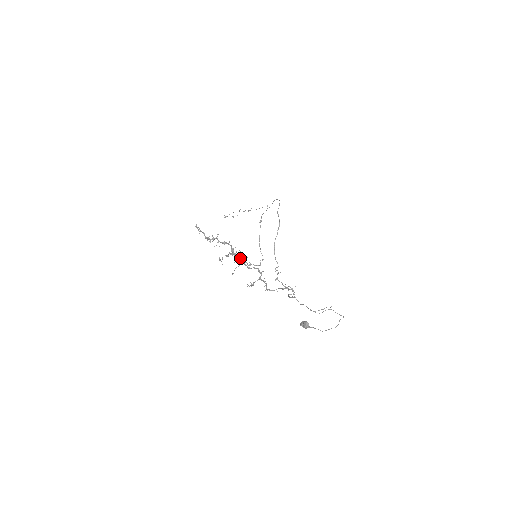
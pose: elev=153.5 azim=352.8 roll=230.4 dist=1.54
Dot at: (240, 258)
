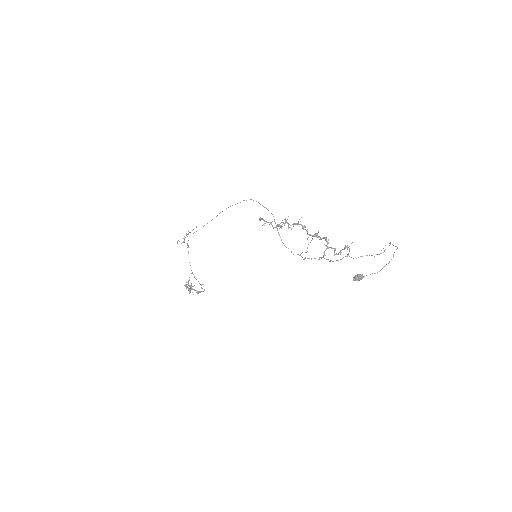
Dot at: occluded
